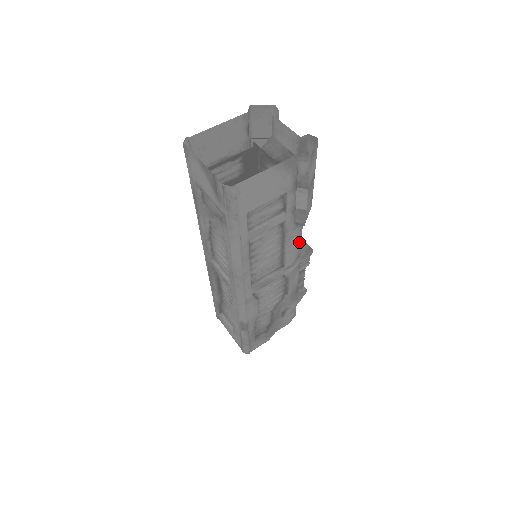
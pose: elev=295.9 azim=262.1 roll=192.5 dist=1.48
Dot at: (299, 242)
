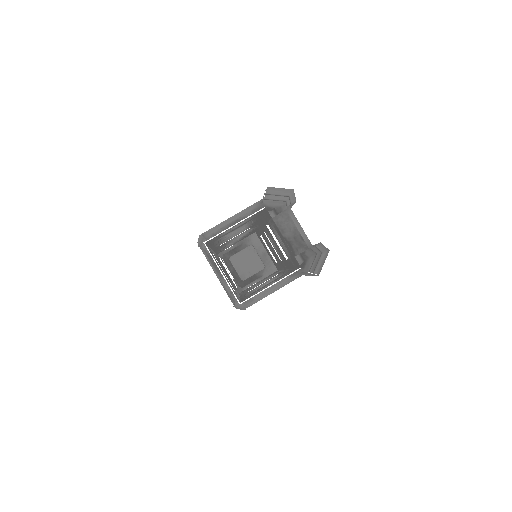
Dot at: occluded
